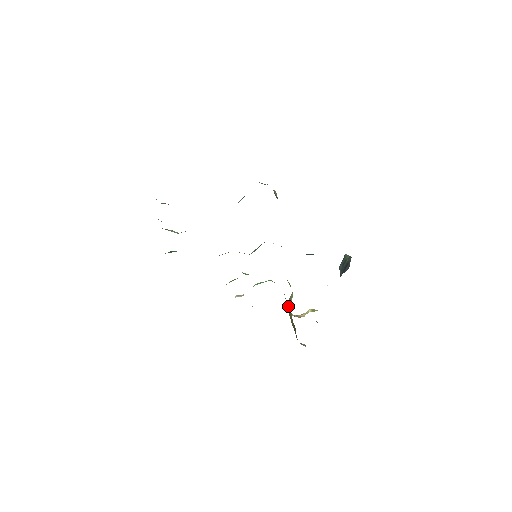
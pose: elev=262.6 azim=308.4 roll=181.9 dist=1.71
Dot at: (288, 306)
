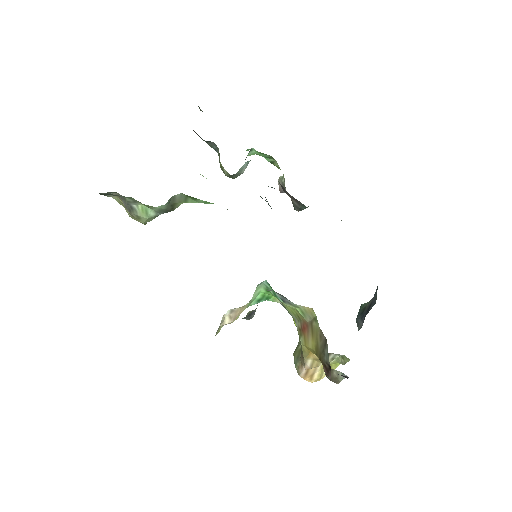
Dot at: (295, 358)
